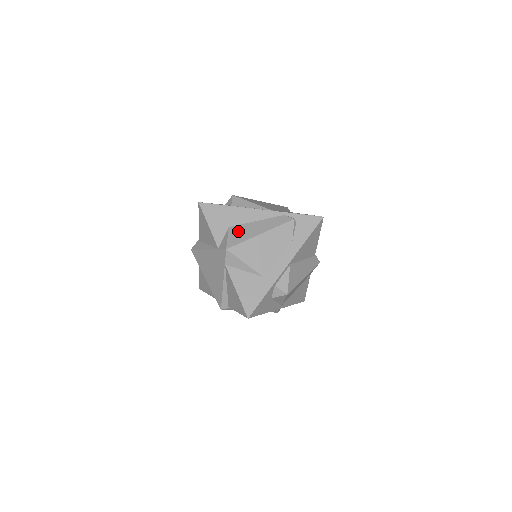
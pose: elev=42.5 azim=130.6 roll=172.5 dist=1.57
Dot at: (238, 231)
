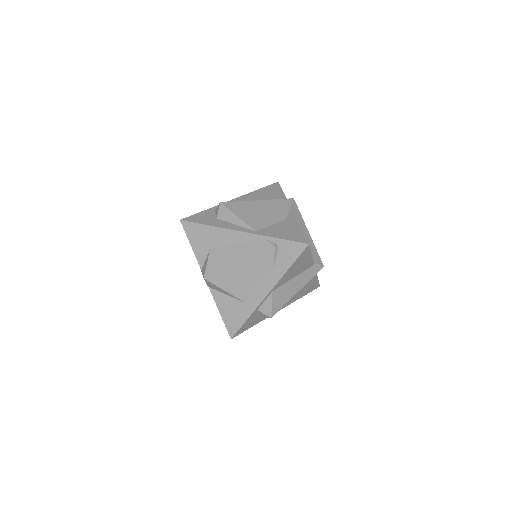
Dot at: (217, 256)
